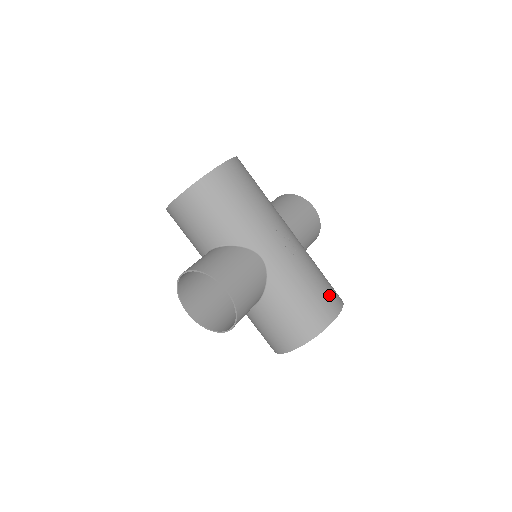
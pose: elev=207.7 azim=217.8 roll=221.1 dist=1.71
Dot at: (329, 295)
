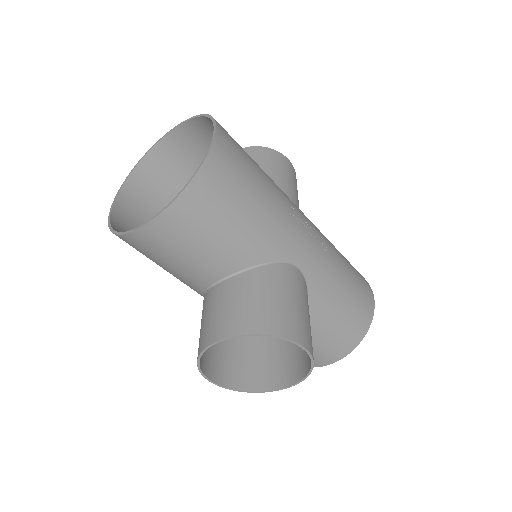
Dot at: (360, 278)
